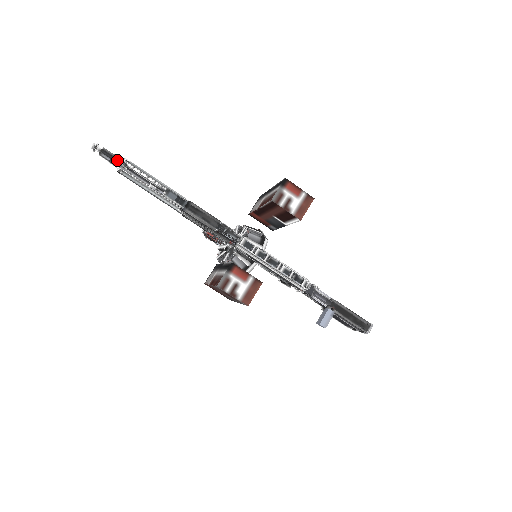
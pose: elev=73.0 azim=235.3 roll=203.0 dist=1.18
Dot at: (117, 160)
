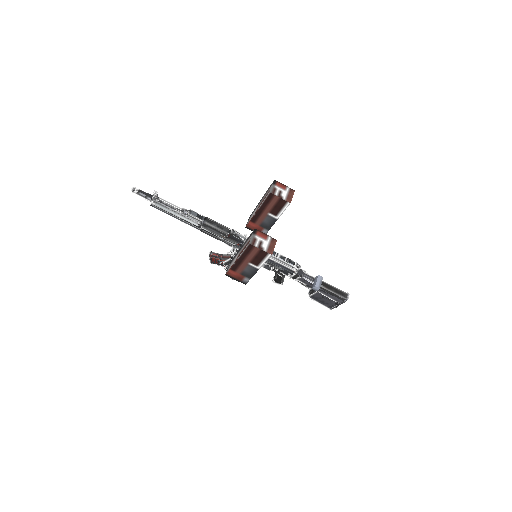
Dot at: (154, 192)
